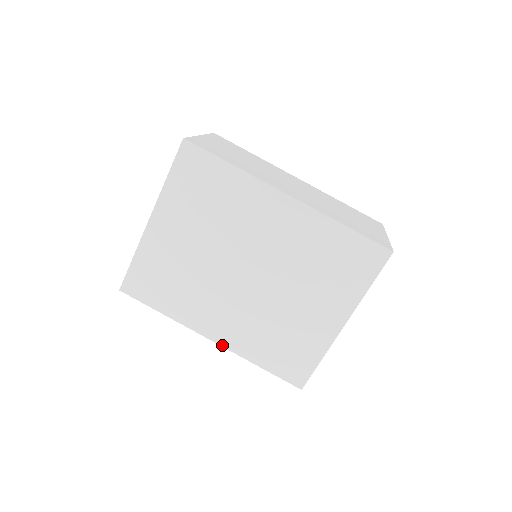
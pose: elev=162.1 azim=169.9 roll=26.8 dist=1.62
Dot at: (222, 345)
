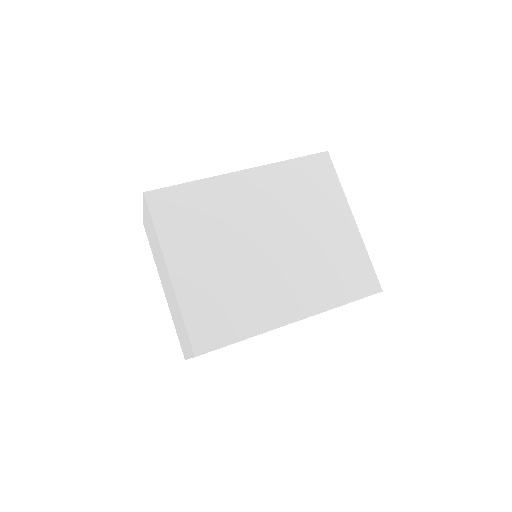
Dot at: (307, 317)
